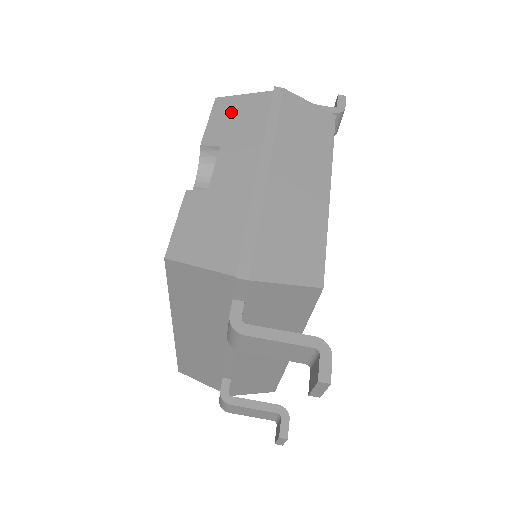
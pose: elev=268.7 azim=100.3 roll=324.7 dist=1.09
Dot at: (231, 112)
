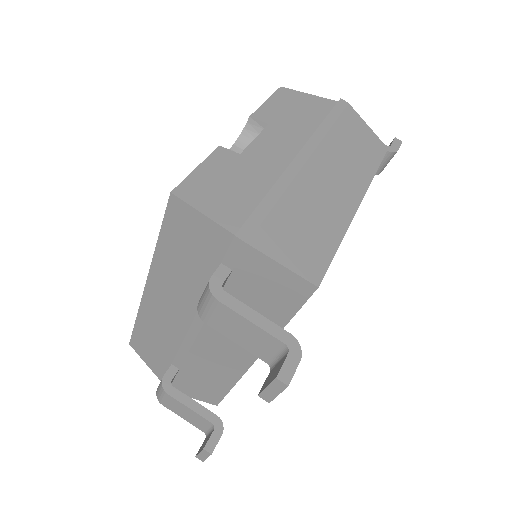
Dot at: (291, 102)
